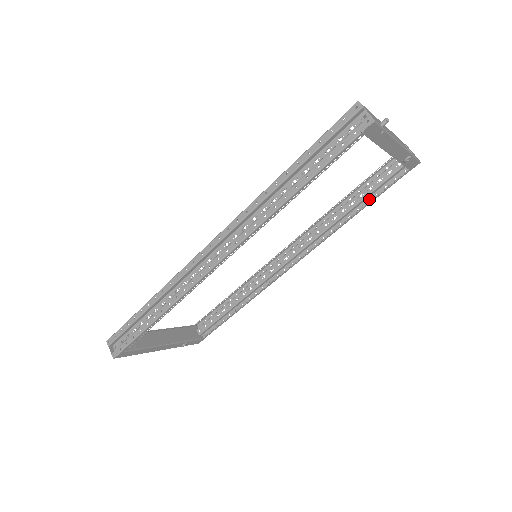
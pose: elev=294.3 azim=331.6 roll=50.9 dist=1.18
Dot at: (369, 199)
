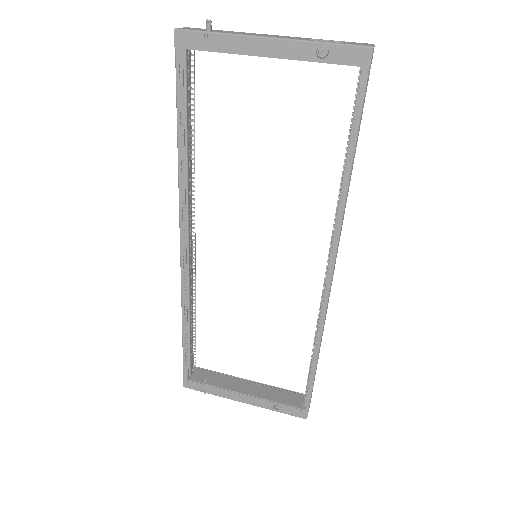
Dot at: (356, 140)
